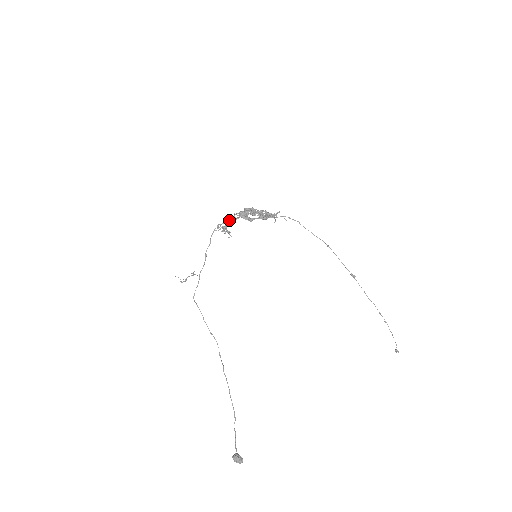
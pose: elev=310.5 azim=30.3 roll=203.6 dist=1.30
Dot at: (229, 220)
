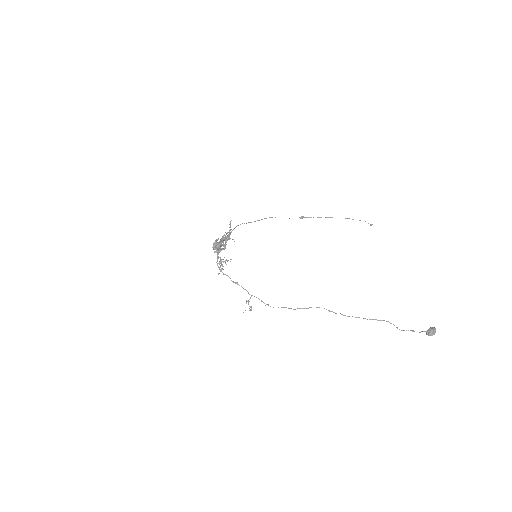
Dot at: (217, 254)
